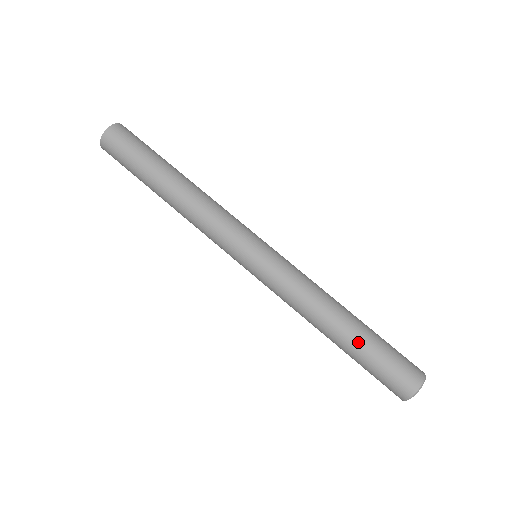
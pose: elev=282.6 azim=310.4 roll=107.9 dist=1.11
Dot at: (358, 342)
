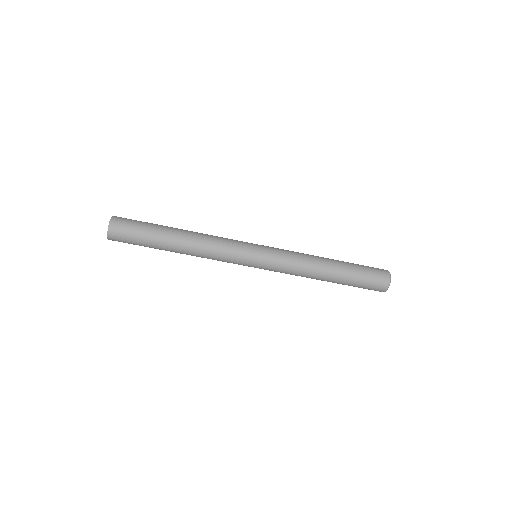
Dot at: occluded
